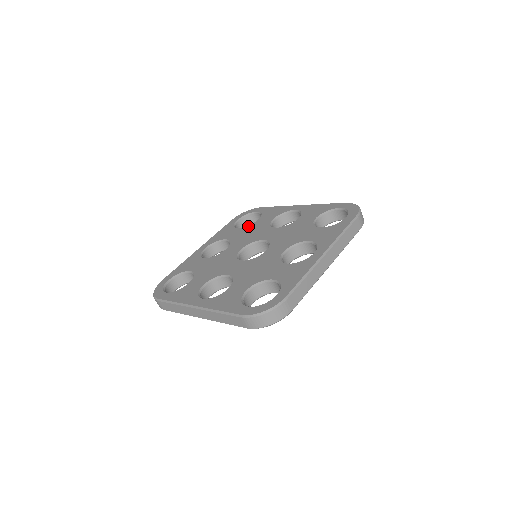
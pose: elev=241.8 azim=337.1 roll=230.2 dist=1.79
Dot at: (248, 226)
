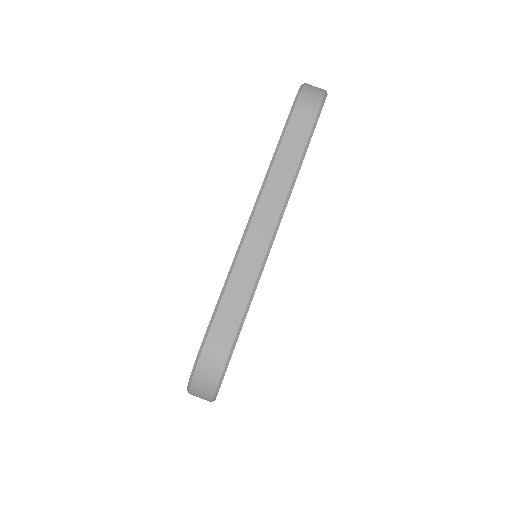
Dot at: occluded
